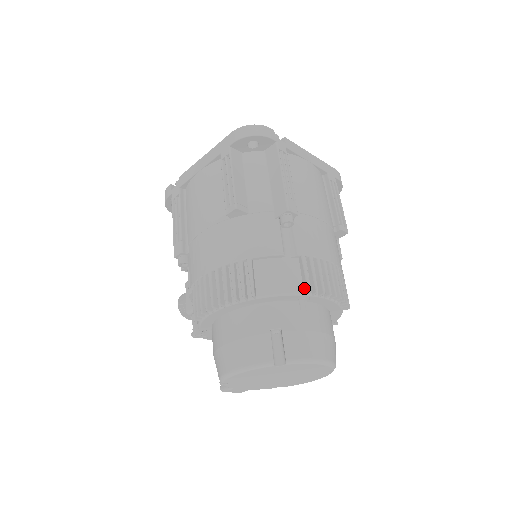
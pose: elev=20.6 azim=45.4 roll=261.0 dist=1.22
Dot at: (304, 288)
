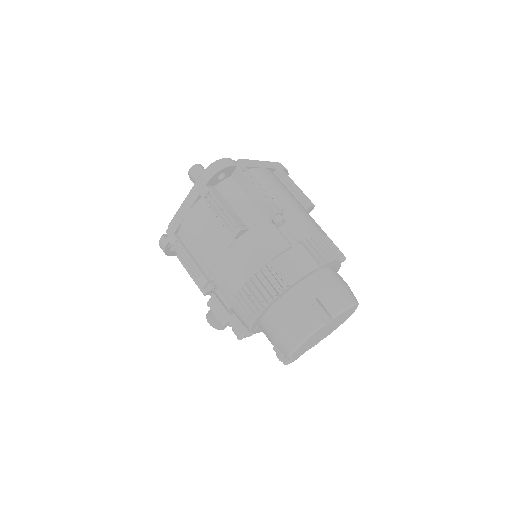
Dot at: (317, 262)
